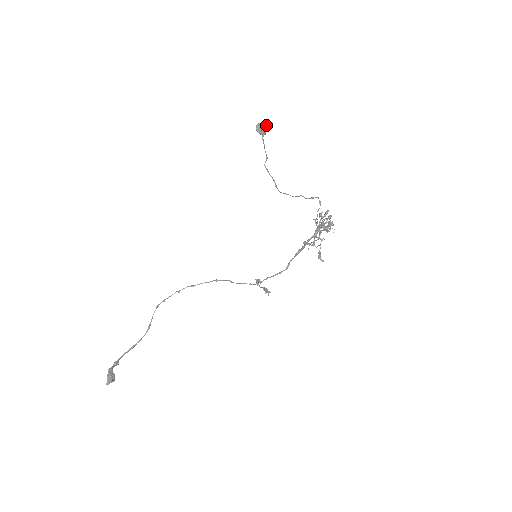
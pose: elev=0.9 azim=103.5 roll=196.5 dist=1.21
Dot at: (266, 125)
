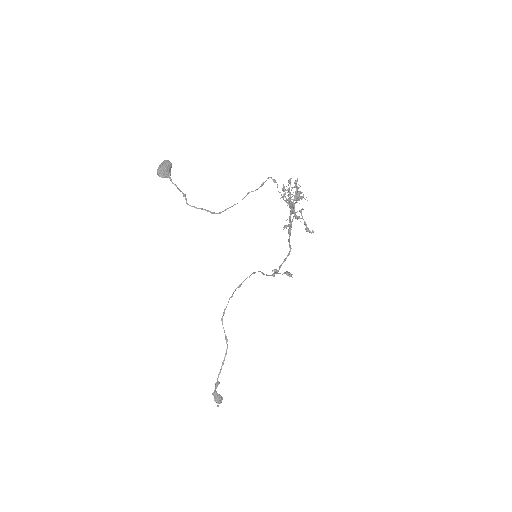
Dot at: (165, 165)
